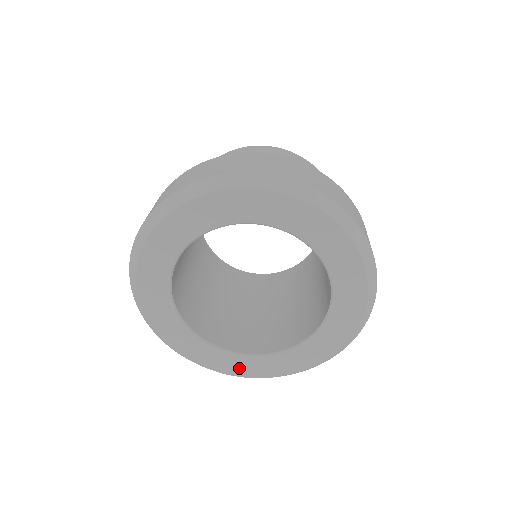
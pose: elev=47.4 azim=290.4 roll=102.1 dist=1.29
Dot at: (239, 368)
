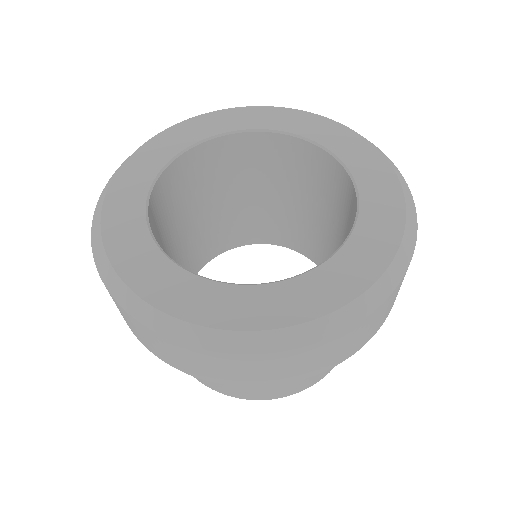
Dot at: (190, 302)
